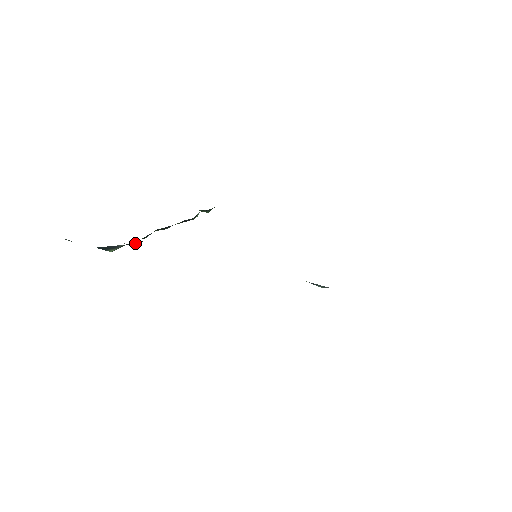
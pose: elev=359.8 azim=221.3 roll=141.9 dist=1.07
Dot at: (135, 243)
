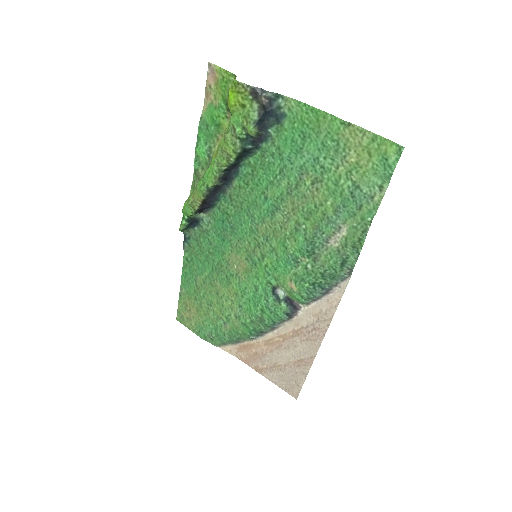
Dot at: (254, 146)
